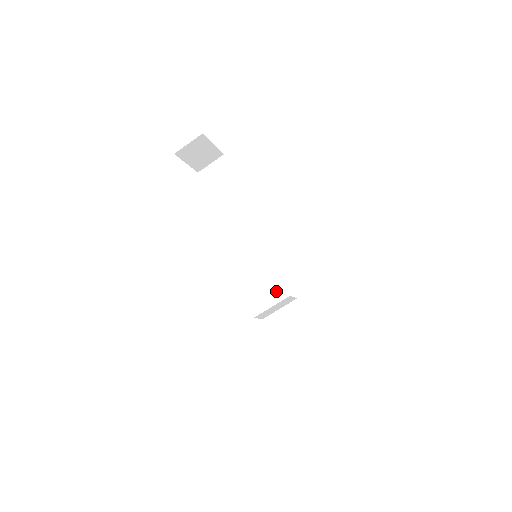
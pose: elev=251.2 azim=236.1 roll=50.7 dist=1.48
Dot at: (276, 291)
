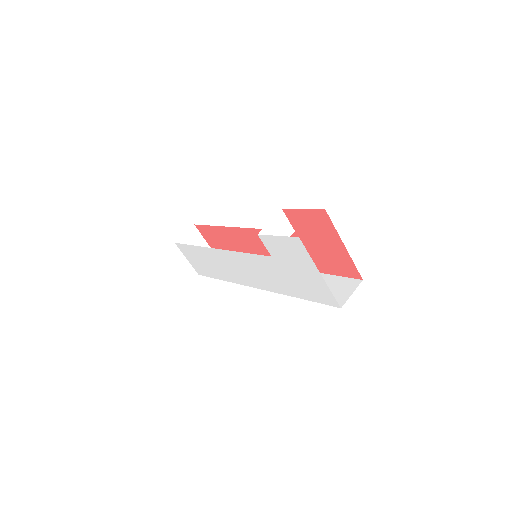
Dot at: occluded
